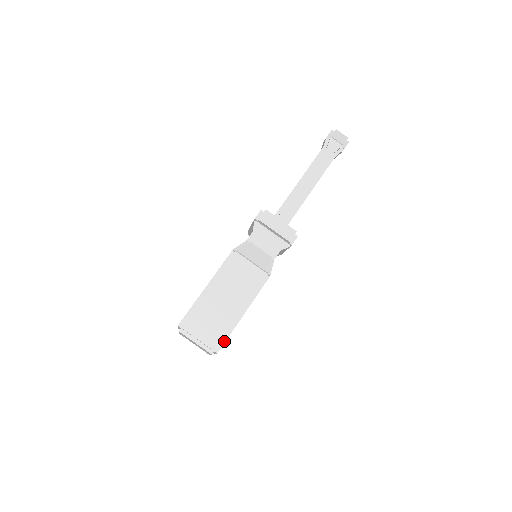
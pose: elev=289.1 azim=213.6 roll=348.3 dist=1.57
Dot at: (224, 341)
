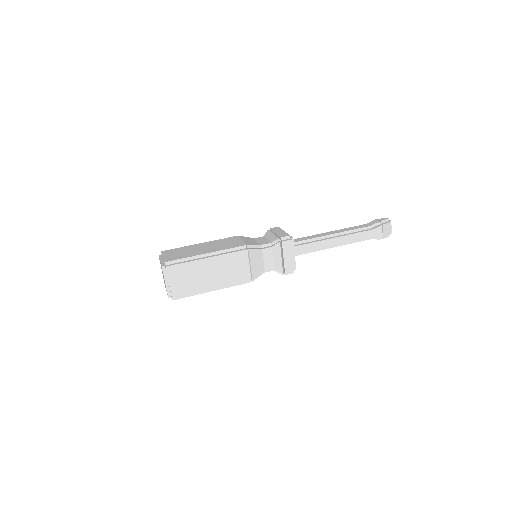
Dot at: (184, 297)
